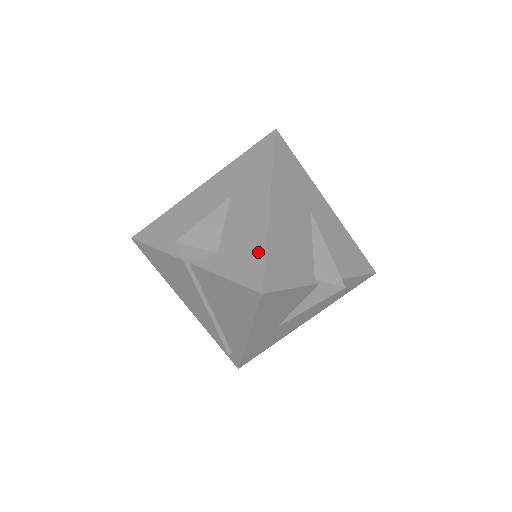
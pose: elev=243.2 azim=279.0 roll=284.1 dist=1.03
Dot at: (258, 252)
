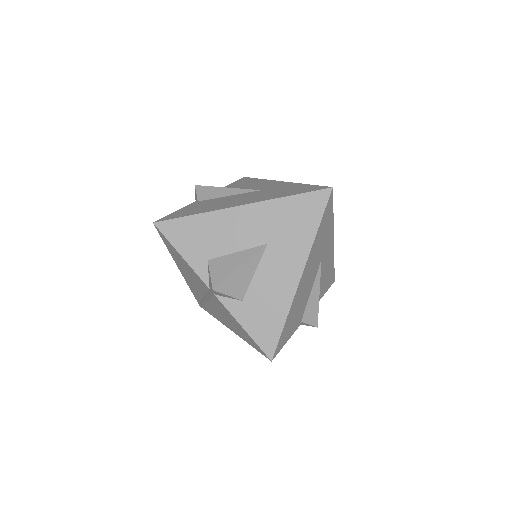
Dot at: (278, 322)
